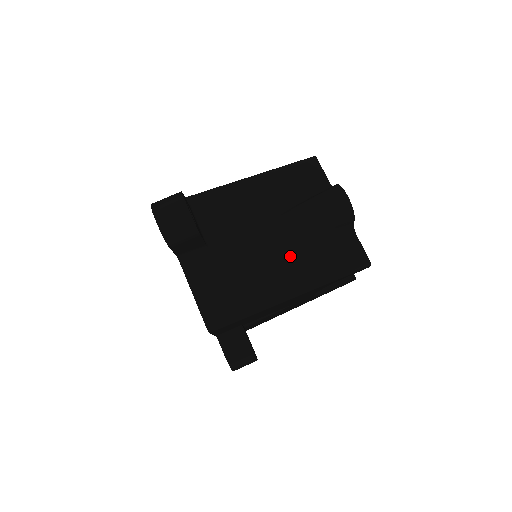
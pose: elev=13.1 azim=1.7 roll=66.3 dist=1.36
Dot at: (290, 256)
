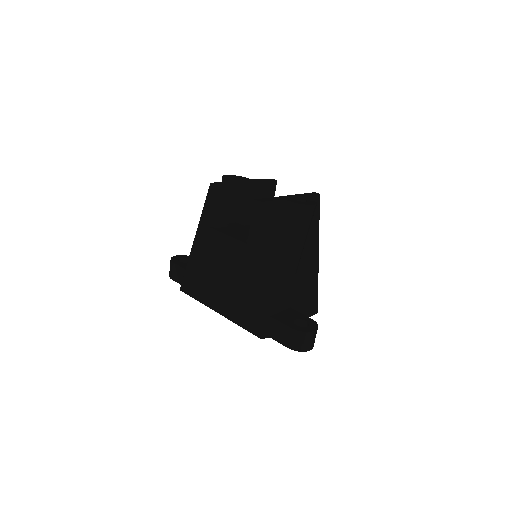
Dot at: (305, 251)
